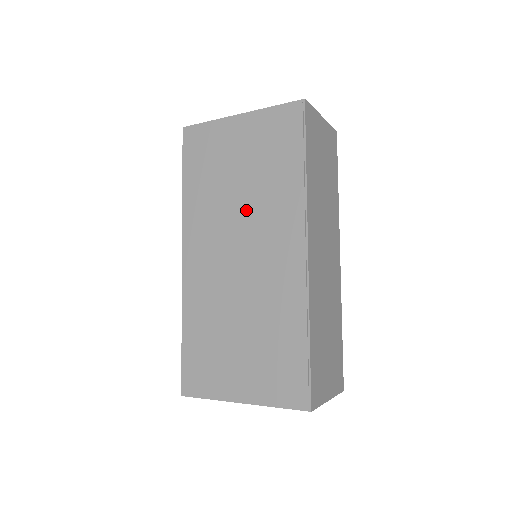
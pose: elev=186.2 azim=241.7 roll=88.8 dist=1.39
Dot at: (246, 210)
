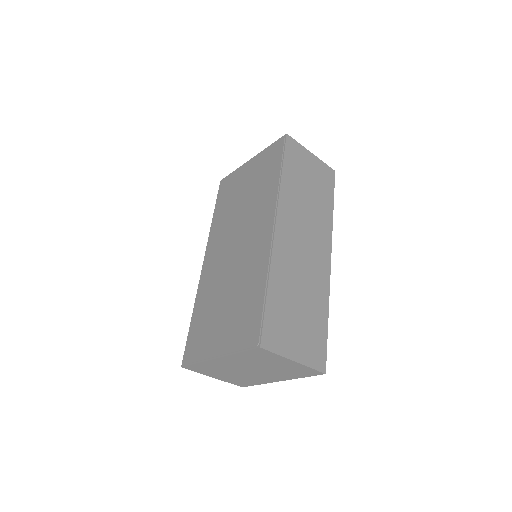
Dot at: (244, 214)
